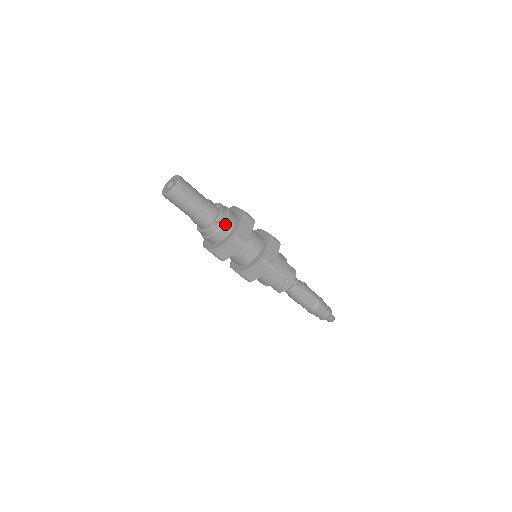
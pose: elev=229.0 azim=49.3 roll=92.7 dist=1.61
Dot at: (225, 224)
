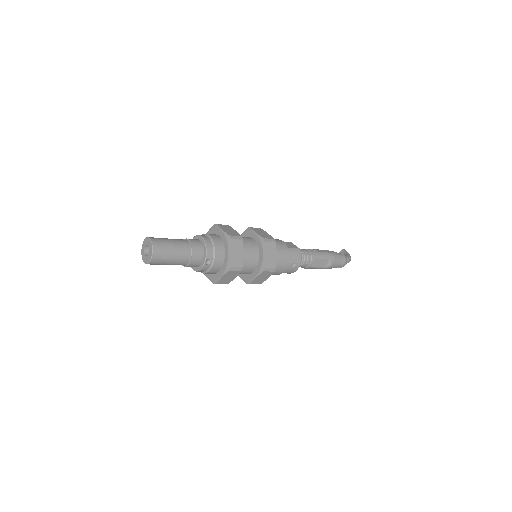
Dot at: (215, 259)
